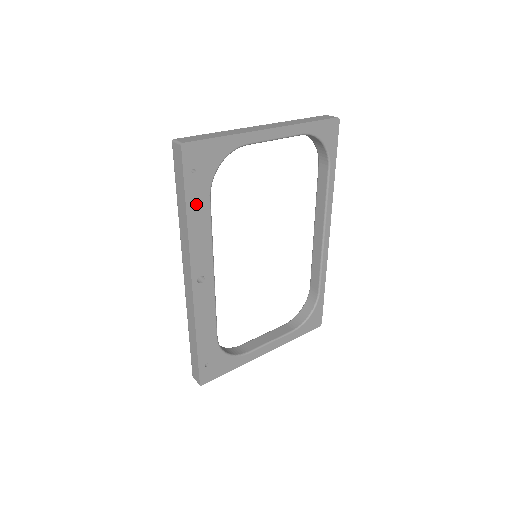
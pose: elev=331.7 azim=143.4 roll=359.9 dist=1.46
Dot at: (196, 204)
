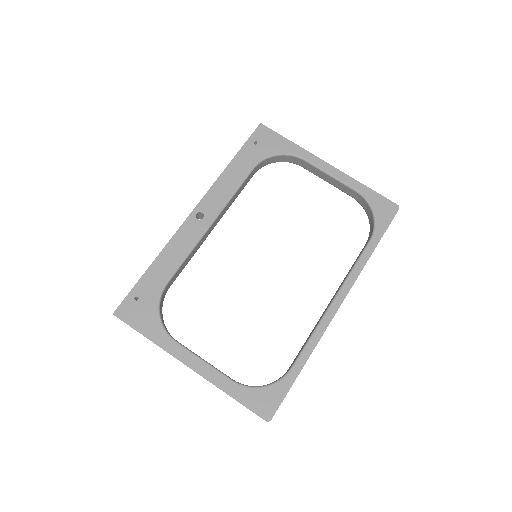
Dot at: (241, 163)
